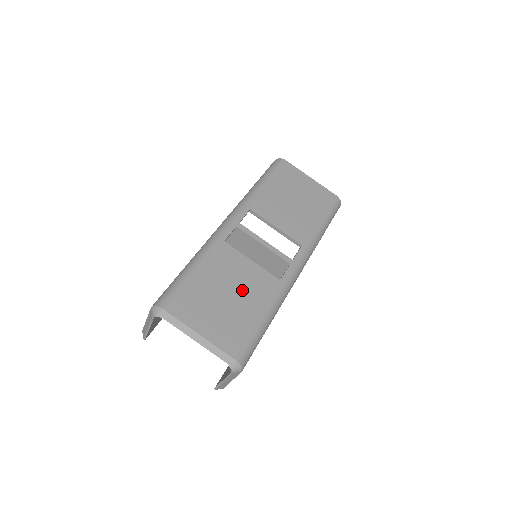
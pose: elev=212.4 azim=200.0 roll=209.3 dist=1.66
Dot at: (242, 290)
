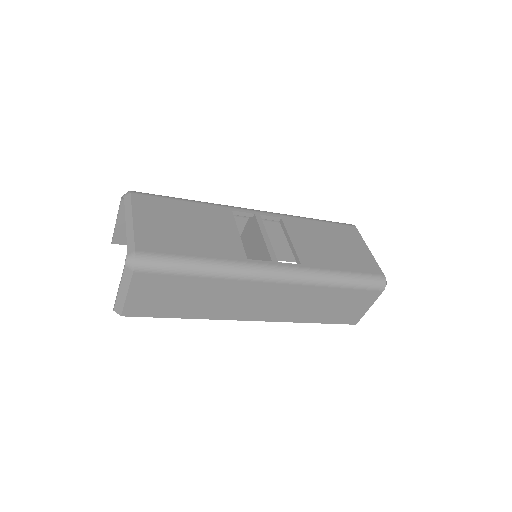
Dot at: (205, 235)
